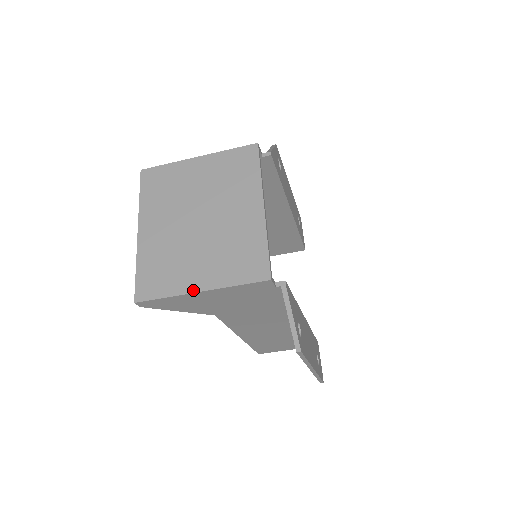
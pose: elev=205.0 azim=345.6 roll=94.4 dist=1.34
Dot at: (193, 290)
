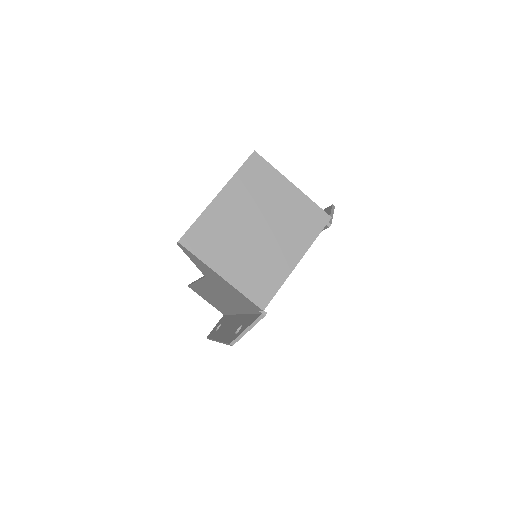
Dot at: (218, 271)
